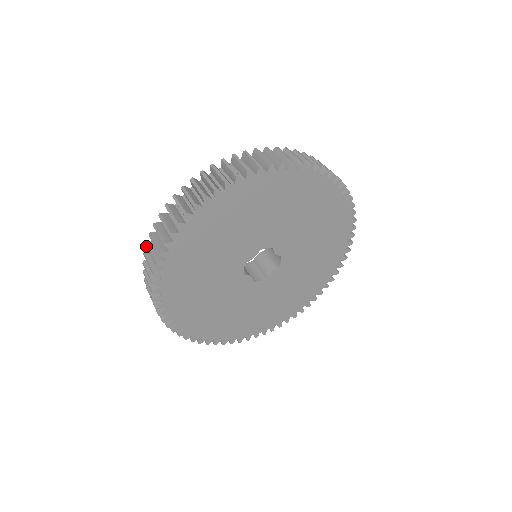
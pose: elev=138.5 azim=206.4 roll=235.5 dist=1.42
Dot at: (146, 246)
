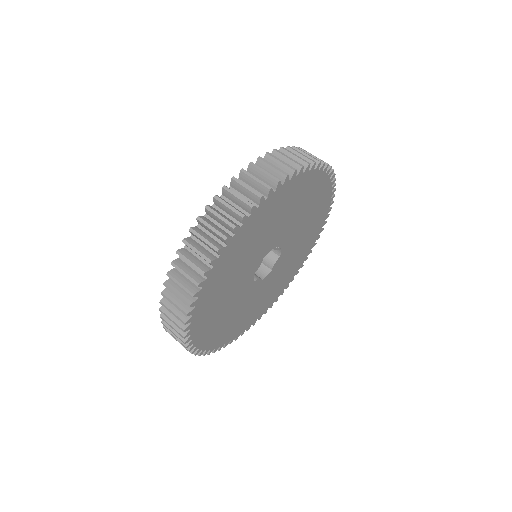
Dot at: (161, 312)
